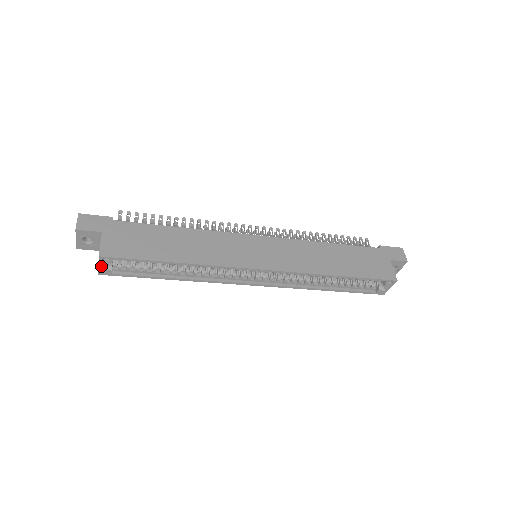
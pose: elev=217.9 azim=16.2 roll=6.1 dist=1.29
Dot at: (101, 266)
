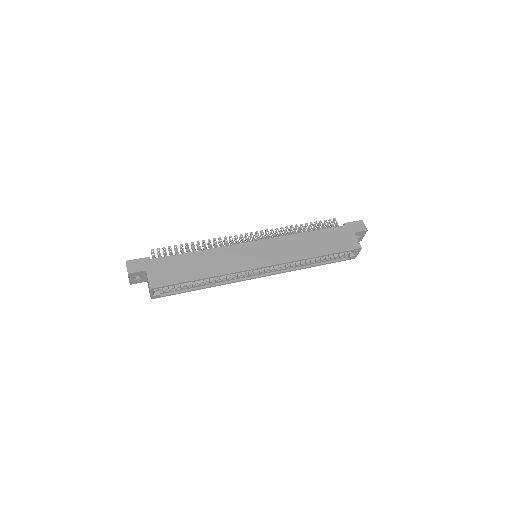
Dot at: (152, 294)
